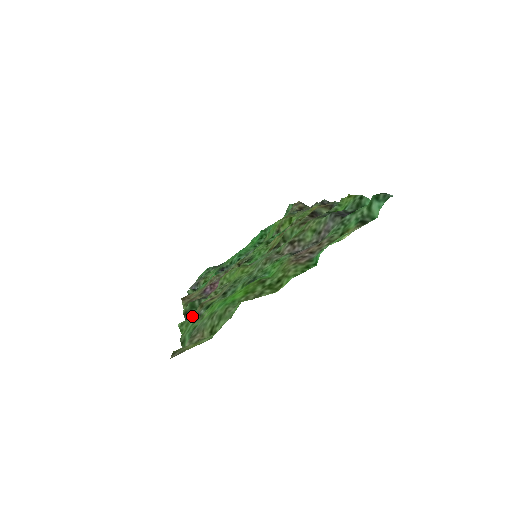
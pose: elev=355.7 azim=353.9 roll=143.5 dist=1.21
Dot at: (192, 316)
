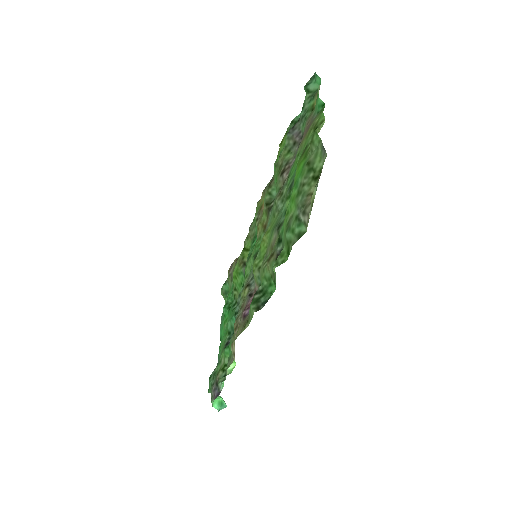
Dot at: occluded
